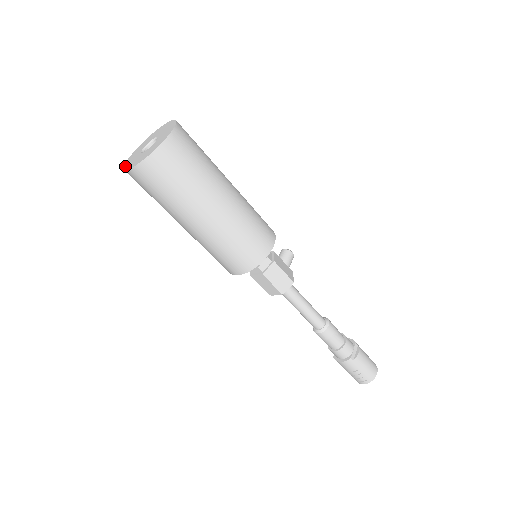
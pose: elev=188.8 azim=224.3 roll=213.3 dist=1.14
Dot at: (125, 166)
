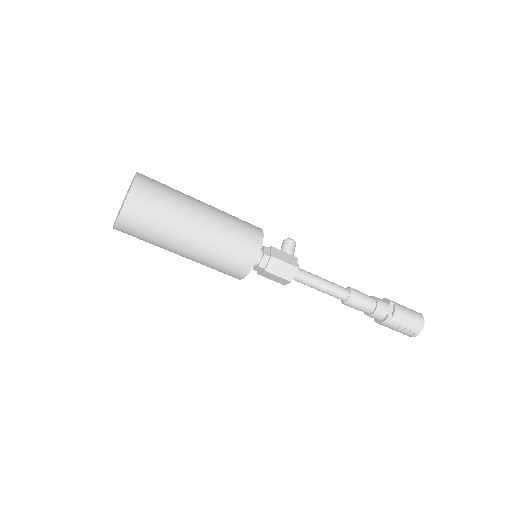
Dot at: occluded
